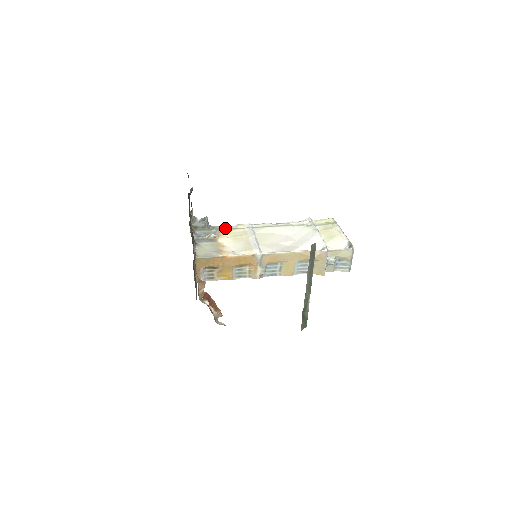
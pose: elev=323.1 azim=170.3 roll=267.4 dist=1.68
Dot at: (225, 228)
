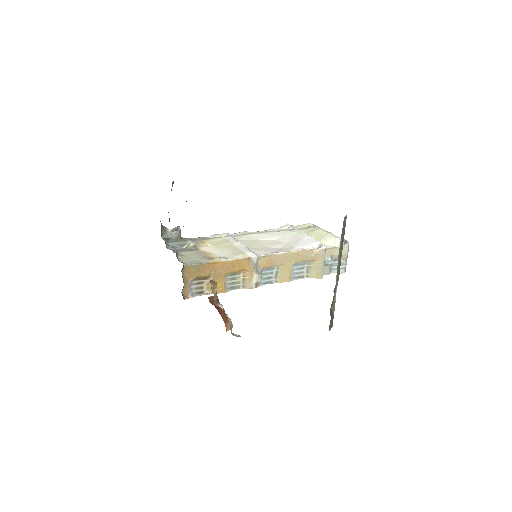
Dot at: (201, 238)
